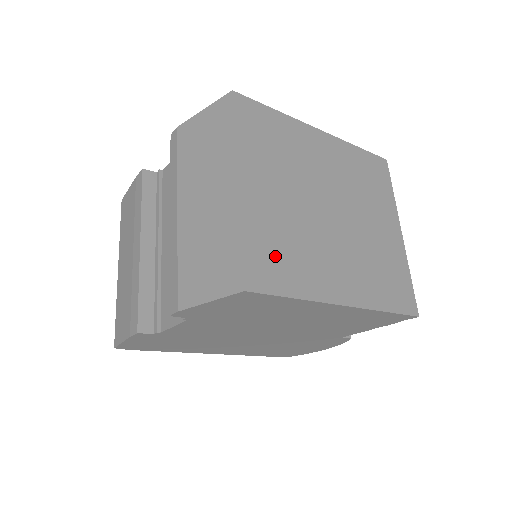
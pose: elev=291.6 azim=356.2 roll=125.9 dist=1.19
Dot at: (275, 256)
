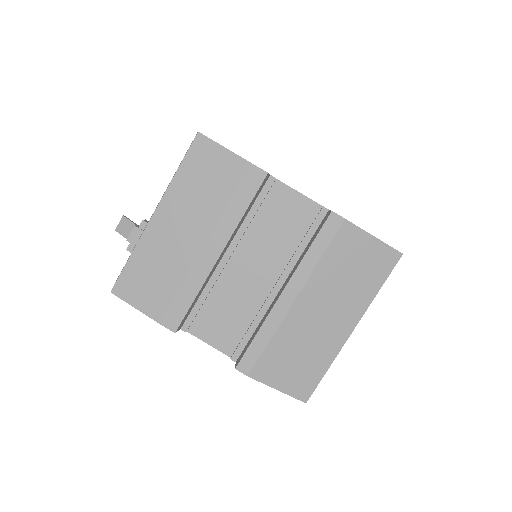
Dot at: occluded
